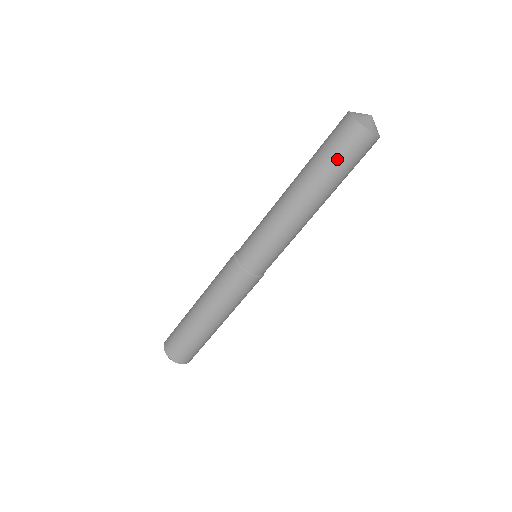
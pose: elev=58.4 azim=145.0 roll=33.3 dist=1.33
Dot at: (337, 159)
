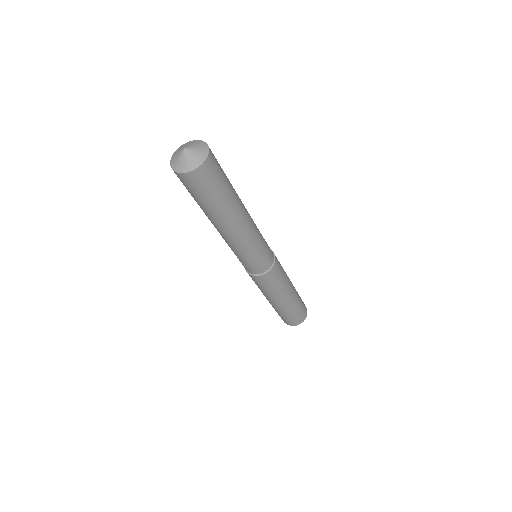
Dot at: occluded
